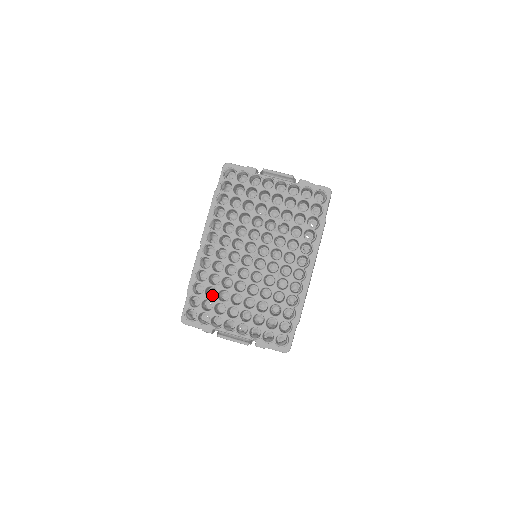
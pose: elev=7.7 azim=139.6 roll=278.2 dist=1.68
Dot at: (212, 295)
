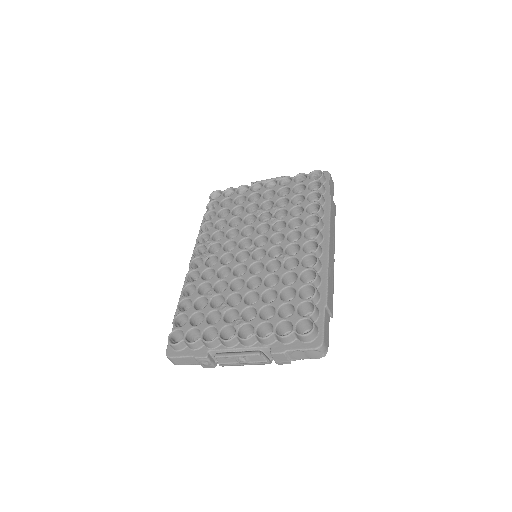
Dot at: occluded
